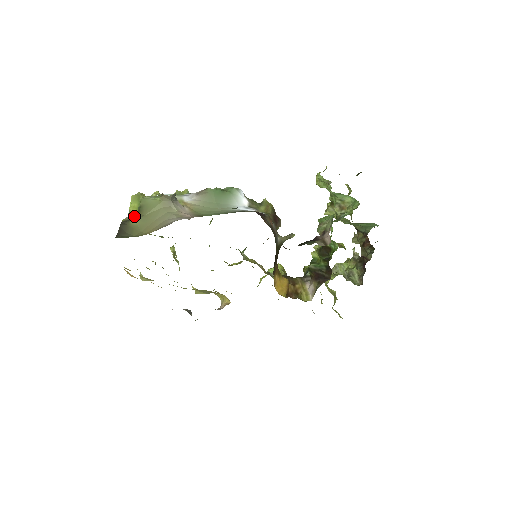
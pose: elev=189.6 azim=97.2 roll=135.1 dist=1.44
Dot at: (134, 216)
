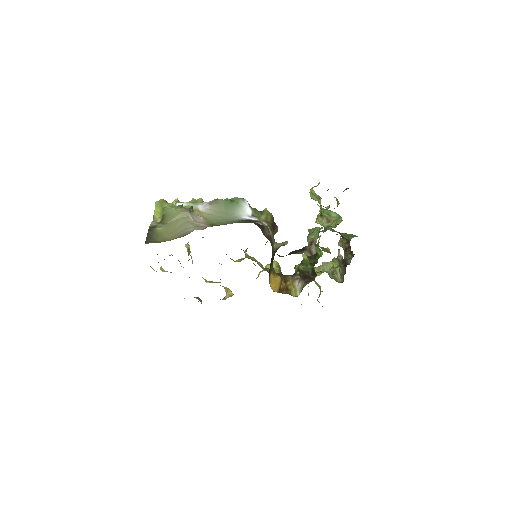
Dot at: (158, 221)
